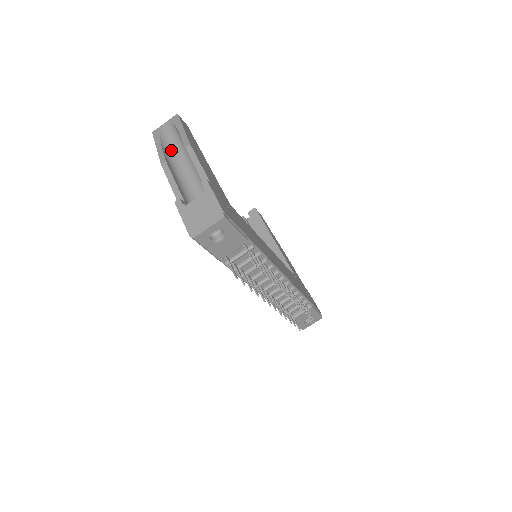
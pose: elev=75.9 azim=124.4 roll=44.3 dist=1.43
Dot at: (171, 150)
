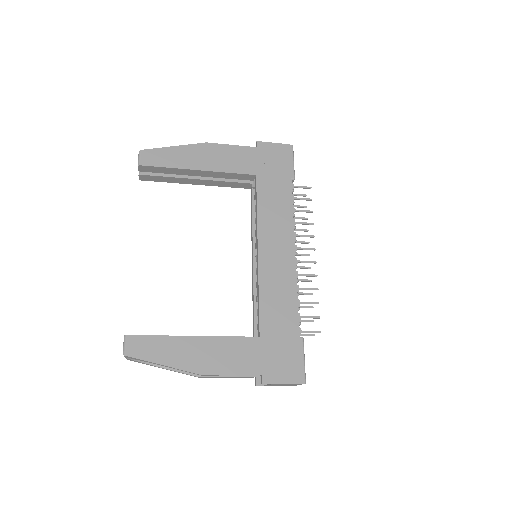
Dot at: occluded
